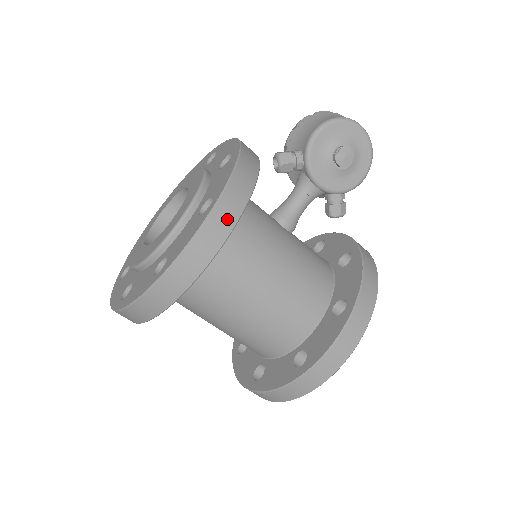
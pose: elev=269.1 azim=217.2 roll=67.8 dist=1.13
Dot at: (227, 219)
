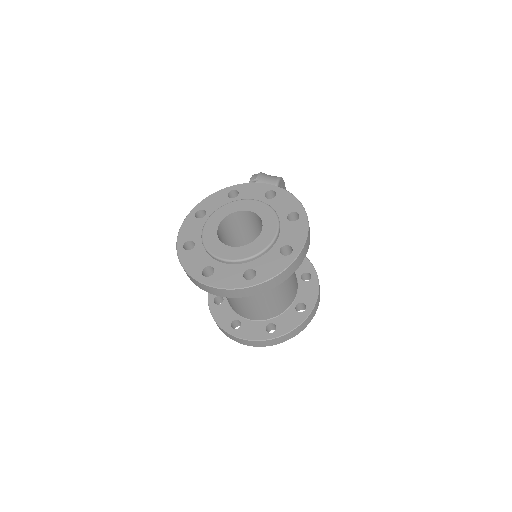
Dot at: occluded
